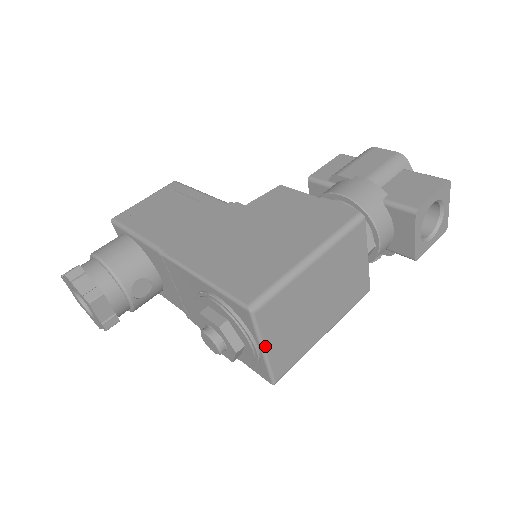
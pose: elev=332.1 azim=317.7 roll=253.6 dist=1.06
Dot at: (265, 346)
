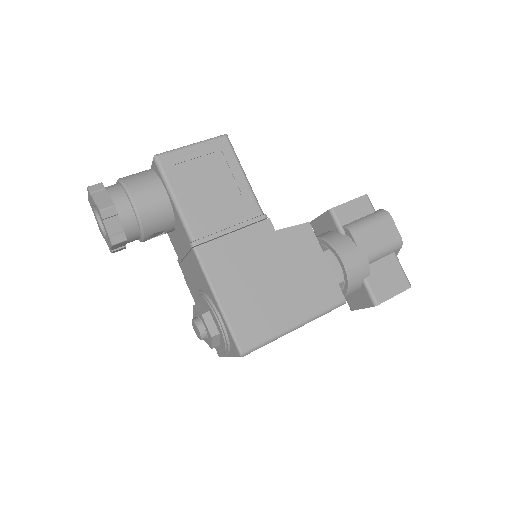
Dot at: occluded
